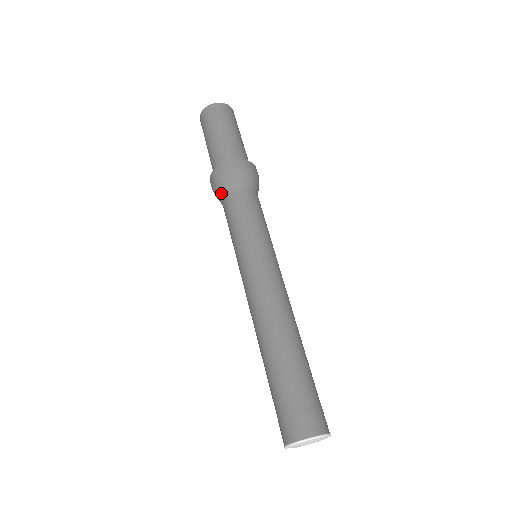
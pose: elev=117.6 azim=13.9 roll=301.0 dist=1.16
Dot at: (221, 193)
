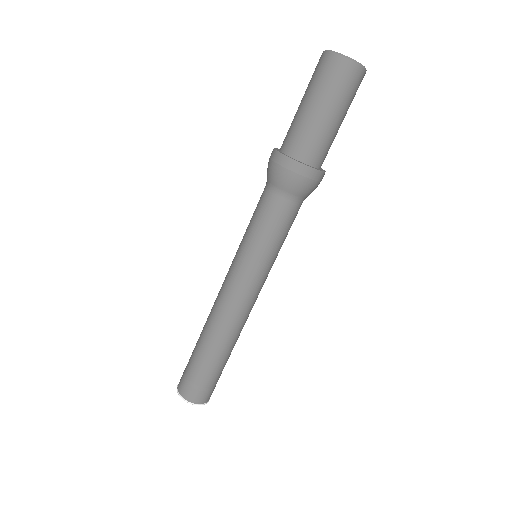
Dot at: (267, 177)
